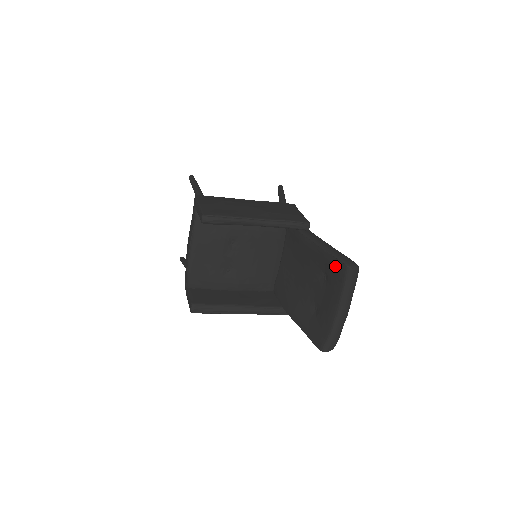
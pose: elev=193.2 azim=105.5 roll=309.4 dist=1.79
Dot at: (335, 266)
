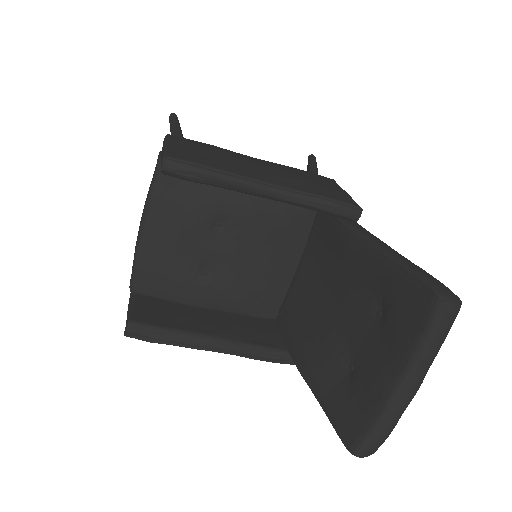
Dot at: (409, 293)
